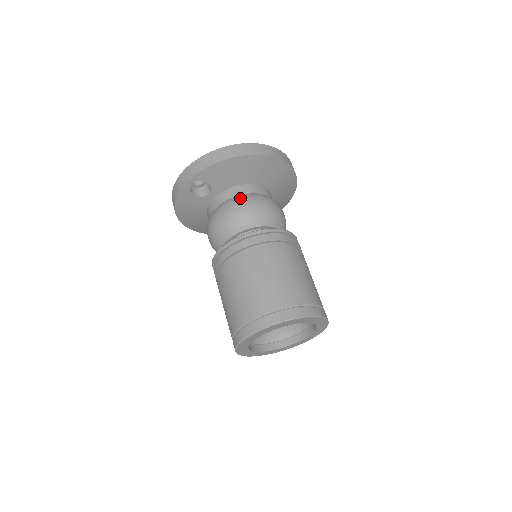
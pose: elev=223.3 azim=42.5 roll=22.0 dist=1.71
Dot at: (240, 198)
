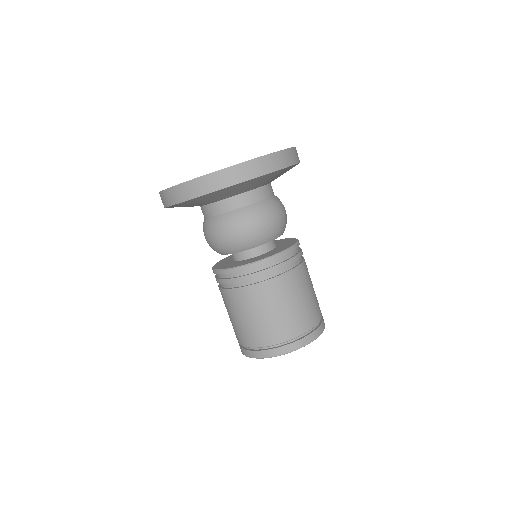
Dot at: (213, 224)
